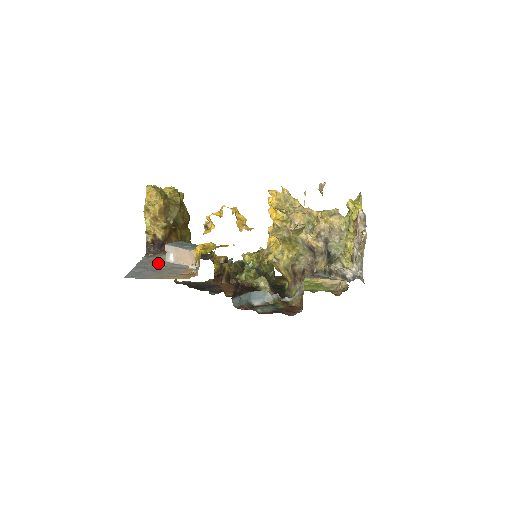
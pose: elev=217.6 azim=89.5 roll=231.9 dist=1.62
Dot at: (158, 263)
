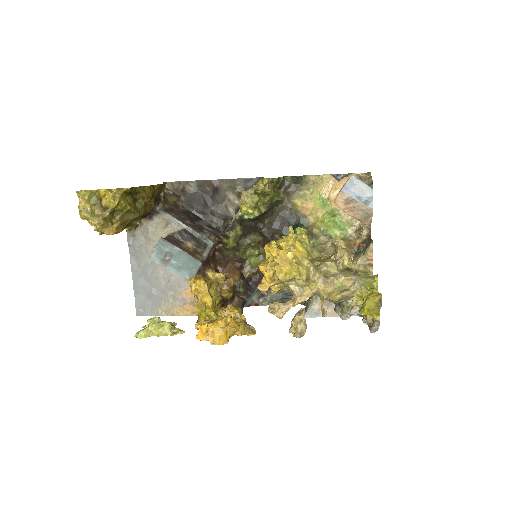
Dot at: (151, 264)
